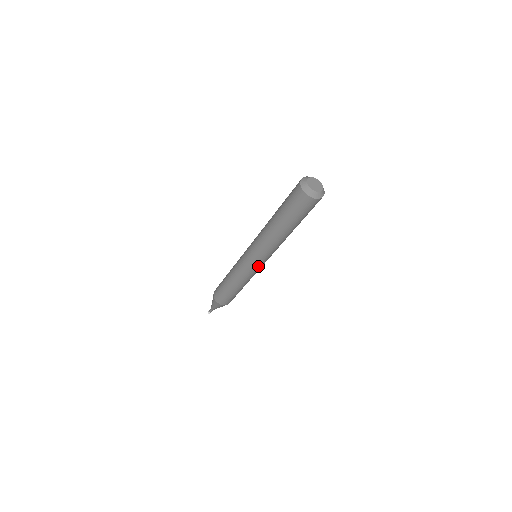
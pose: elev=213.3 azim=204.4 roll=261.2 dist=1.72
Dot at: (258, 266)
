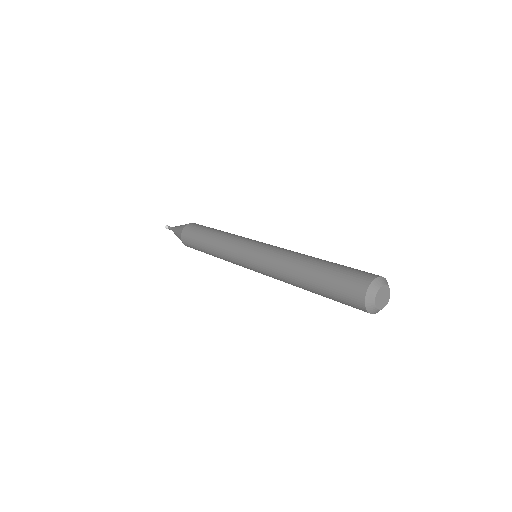
Dot at: occluded
